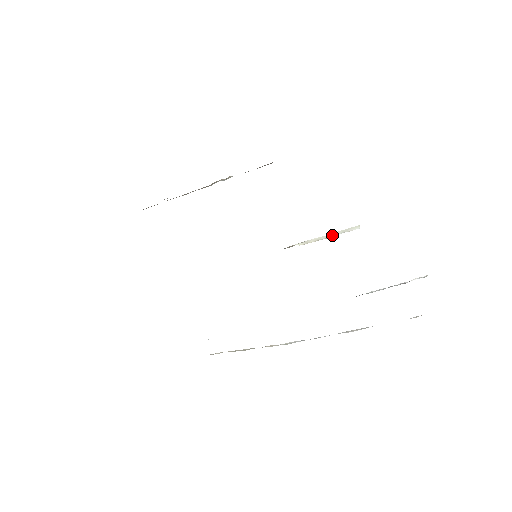
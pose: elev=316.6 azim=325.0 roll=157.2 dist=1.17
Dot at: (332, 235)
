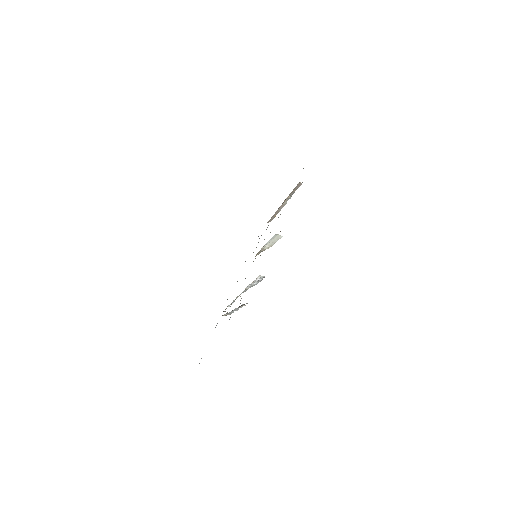
Dot at: (274, 242)
